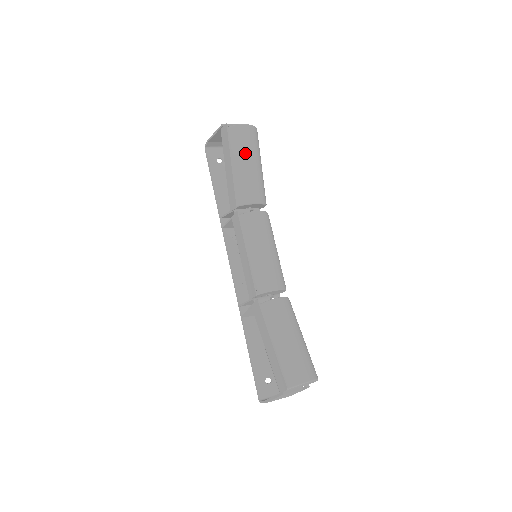
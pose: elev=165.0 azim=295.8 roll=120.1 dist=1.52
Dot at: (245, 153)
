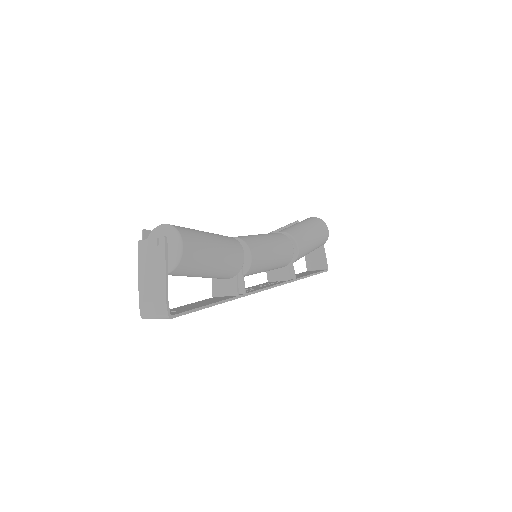
Dot at: occluded
